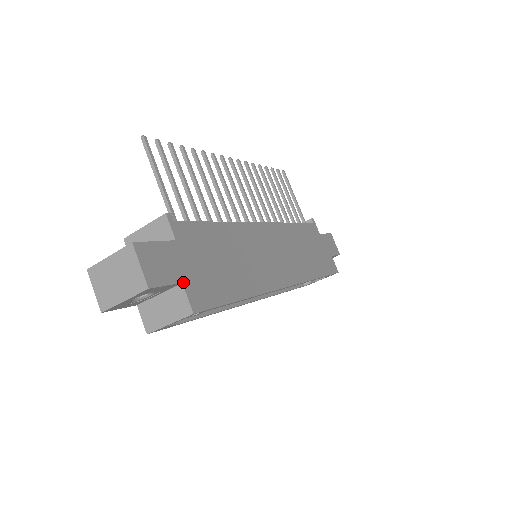
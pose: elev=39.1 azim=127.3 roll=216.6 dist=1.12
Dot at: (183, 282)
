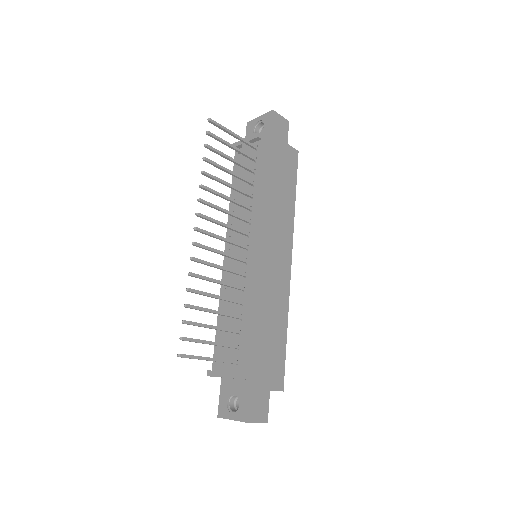
Dot at: (270, 389)
